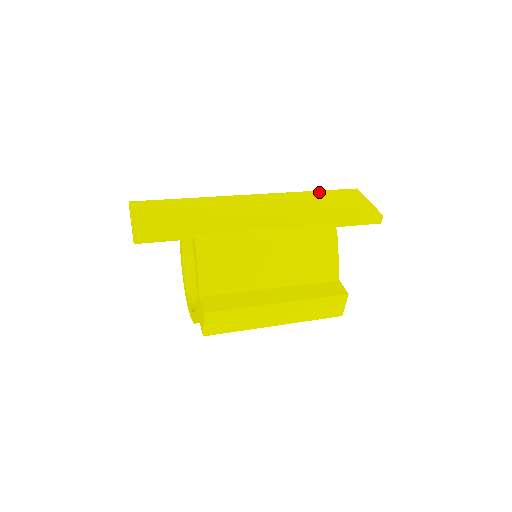
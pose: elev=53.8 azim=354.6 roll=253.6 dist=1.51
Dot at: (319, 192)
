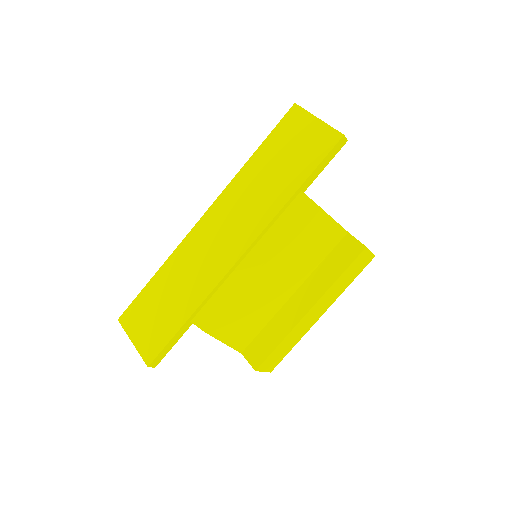
Dot at: (260, 150)
